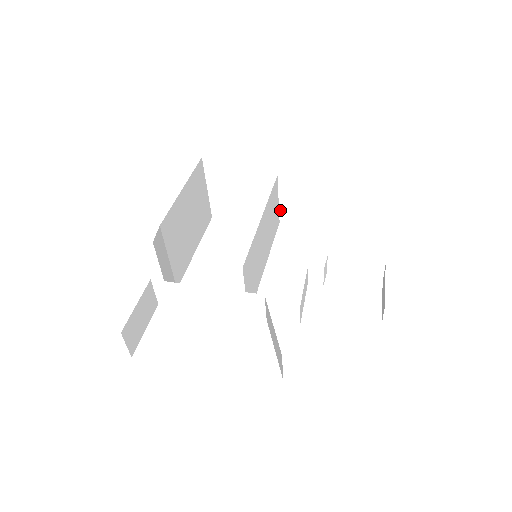
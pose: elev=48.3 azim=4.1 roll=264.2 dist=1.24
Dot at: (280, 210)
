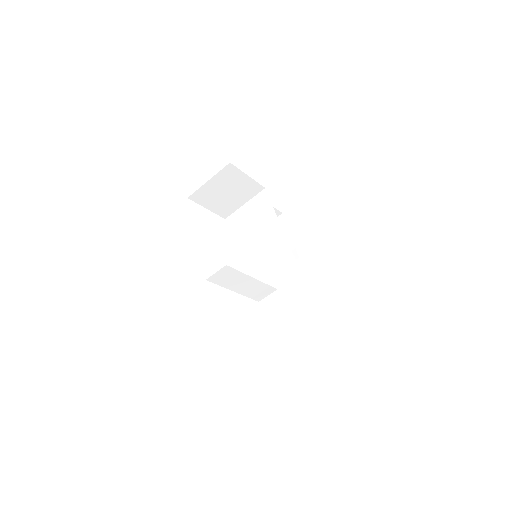
Dot at: (234, 213)
